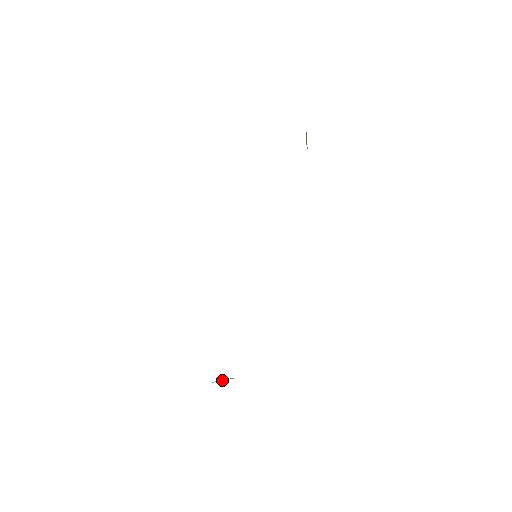
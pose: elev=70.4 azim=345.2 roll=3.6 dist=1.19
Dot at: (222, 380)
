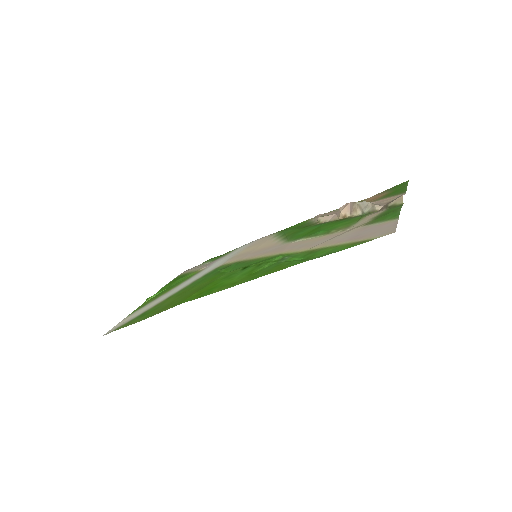
Dot at: (155, 296)
